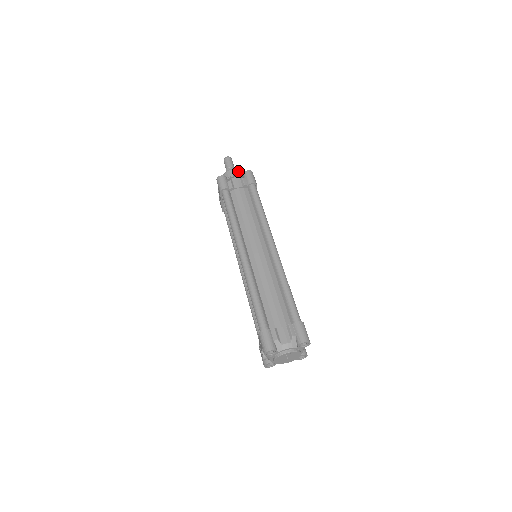
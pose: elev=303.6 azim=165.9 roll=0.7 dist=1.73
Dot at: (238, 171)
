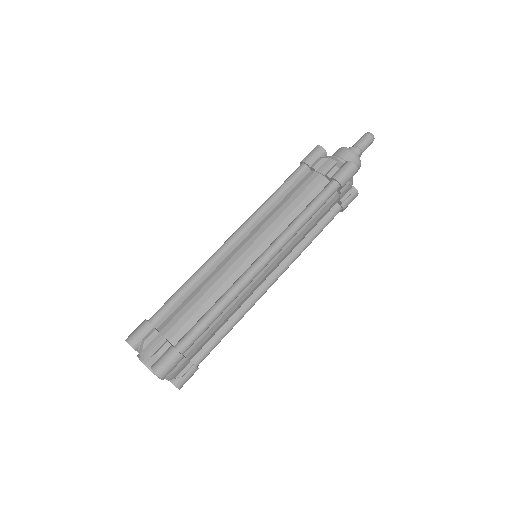
Dot at: (352, 156)
